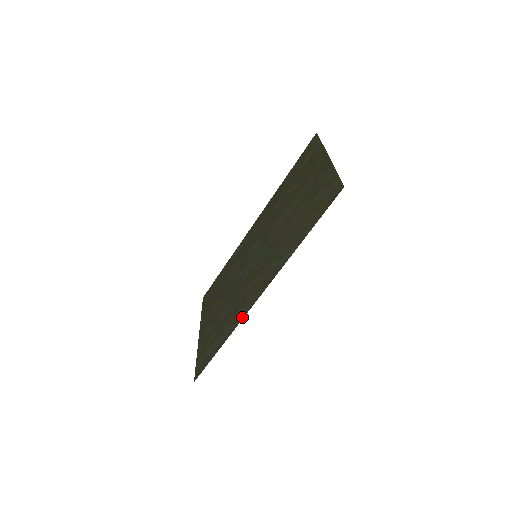
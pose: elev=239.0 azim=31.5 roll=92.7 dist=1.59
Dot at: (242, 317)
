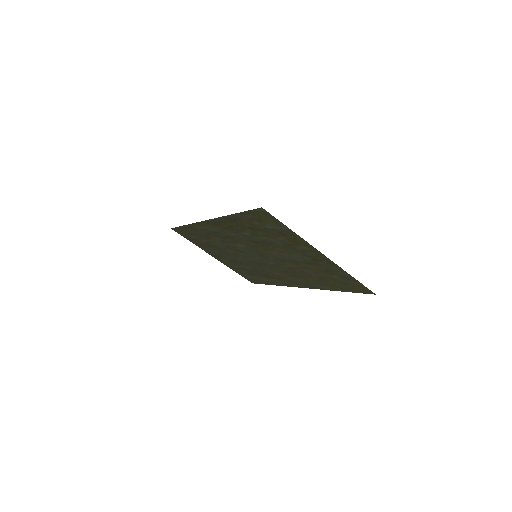
Dot at: (287, 286)
